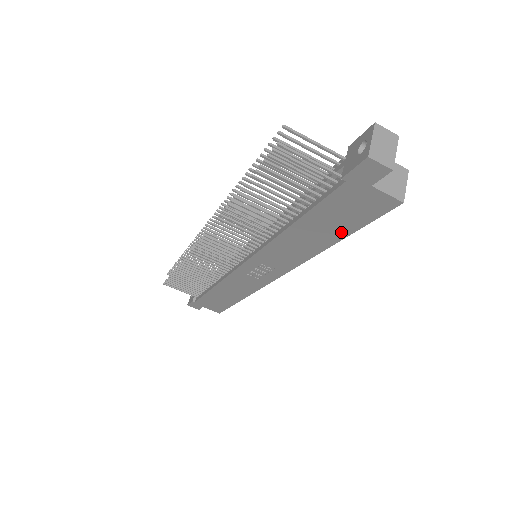
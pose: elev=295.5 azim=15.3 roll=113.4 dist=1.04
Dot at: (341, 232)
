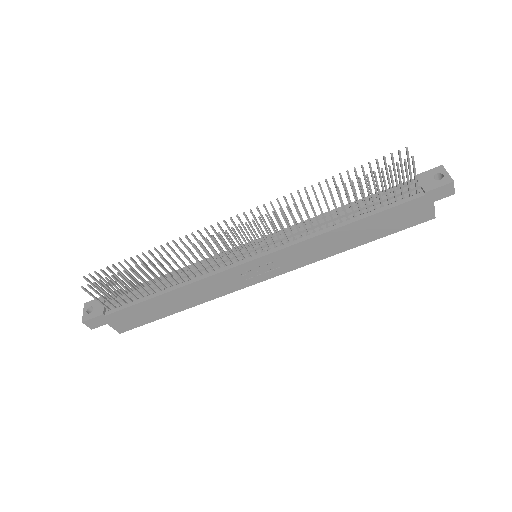
Dot at: (376, 235)
